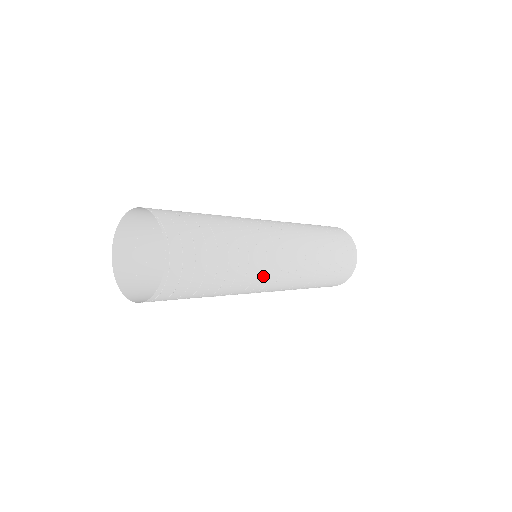
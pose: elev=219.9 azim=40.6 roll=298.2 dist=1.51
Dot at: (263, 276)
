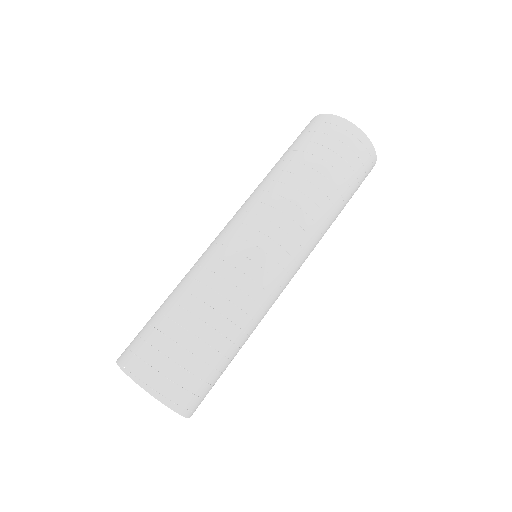
Dot at: (259, 285)
